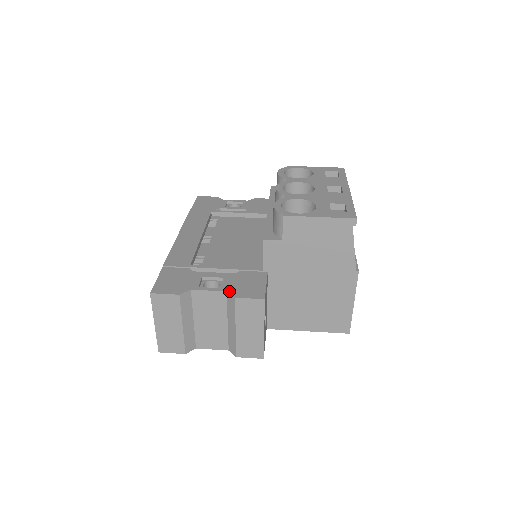
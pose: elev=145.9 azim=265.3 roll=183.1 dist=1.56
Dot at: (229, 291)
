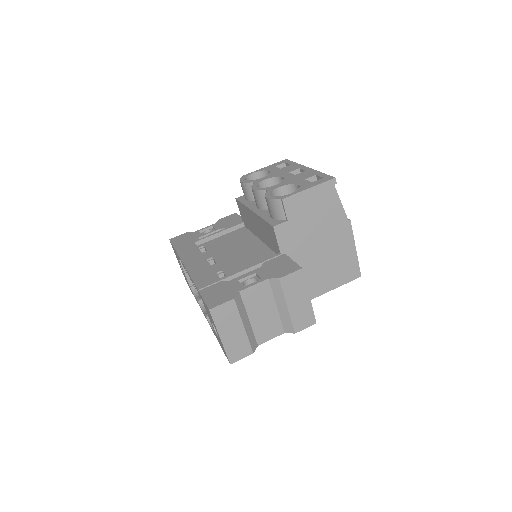
Dot at: (270, 277)
